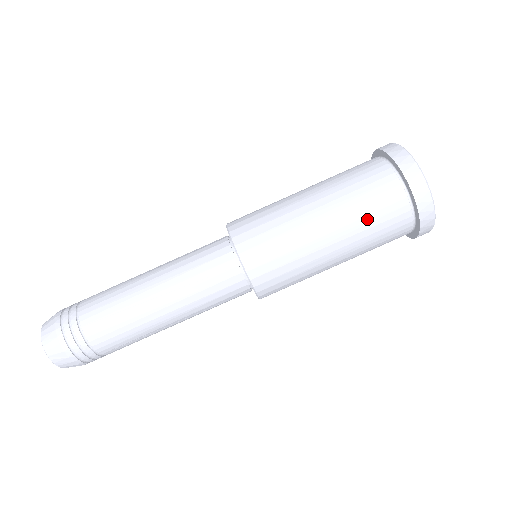
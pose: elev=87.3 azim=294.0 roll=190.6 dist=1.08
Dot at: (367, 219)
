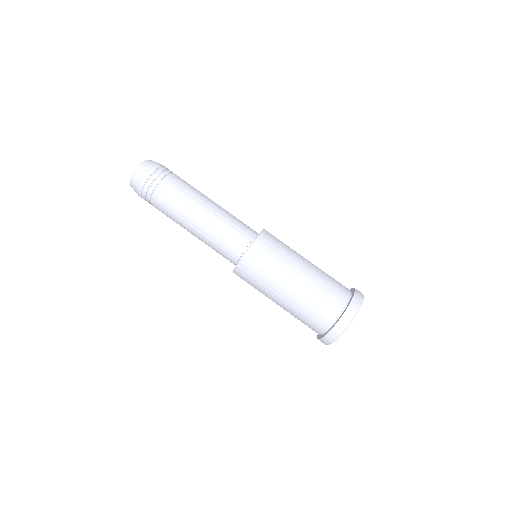
Dot at: (300, 316)
